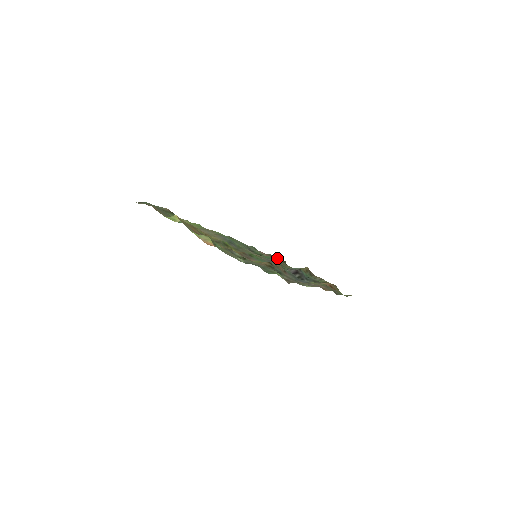
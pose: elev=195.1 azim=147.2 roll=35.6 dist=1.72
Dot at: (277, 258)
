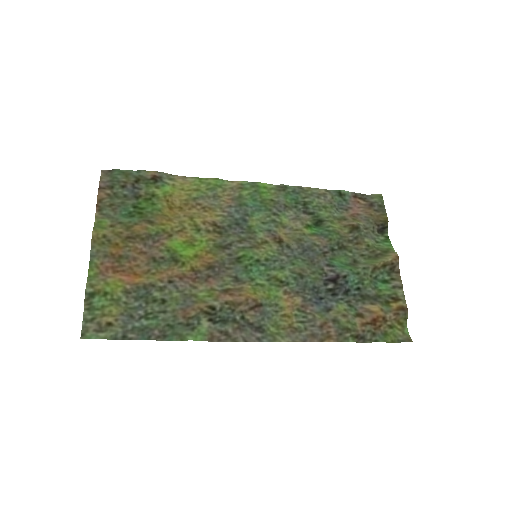
Dot at: (351, 229)
